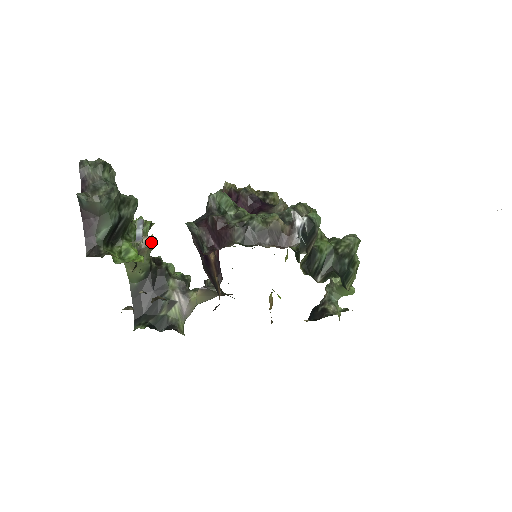
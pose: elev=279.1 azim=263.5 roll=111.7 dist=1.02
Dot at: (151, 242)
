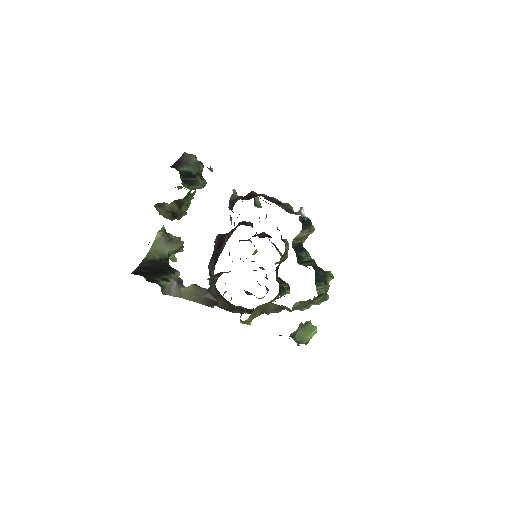
Dot at: (180, 243)
